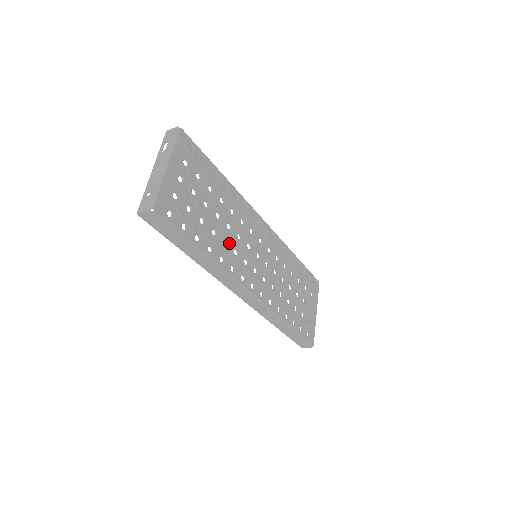
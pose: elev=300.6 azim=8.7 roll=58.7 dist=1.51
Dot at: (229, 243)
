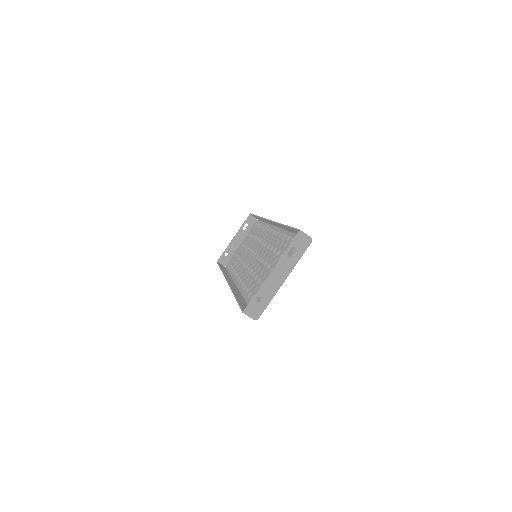
Dot at: occluded
